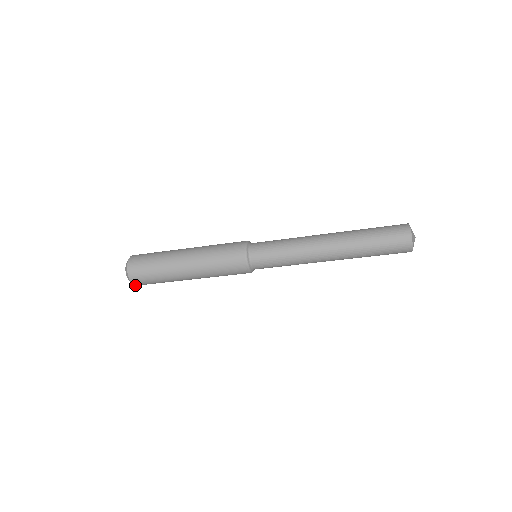
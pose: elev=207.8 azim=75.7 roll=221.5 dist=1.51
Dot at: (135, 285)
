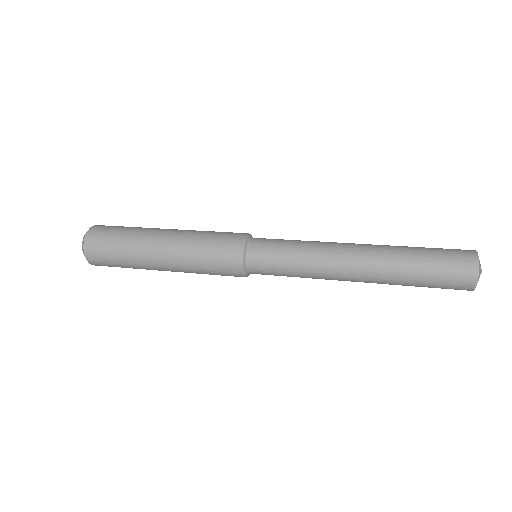
Dot at: occluded
